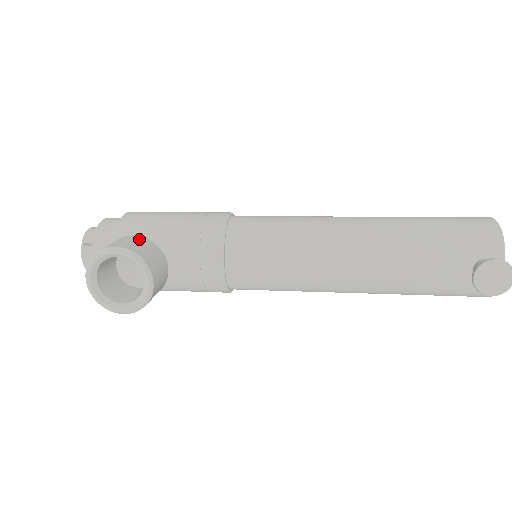
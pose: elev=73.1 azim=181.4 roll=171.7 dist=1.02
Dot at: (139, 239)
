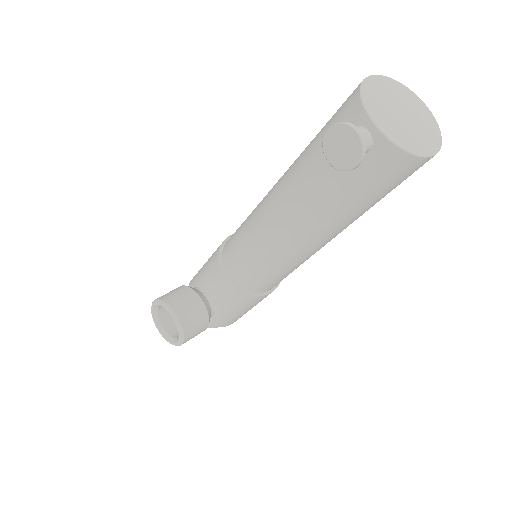
Dot at: (176, 288)
